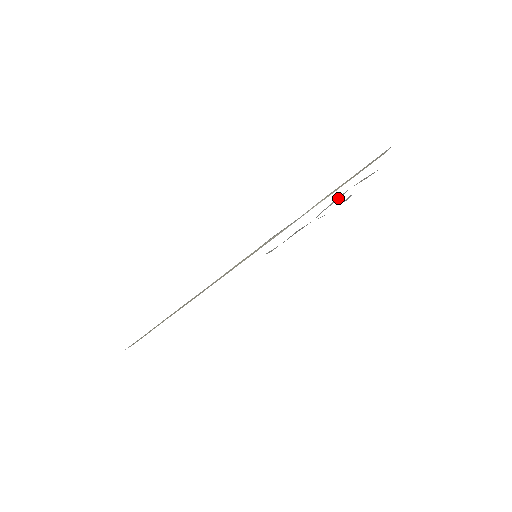
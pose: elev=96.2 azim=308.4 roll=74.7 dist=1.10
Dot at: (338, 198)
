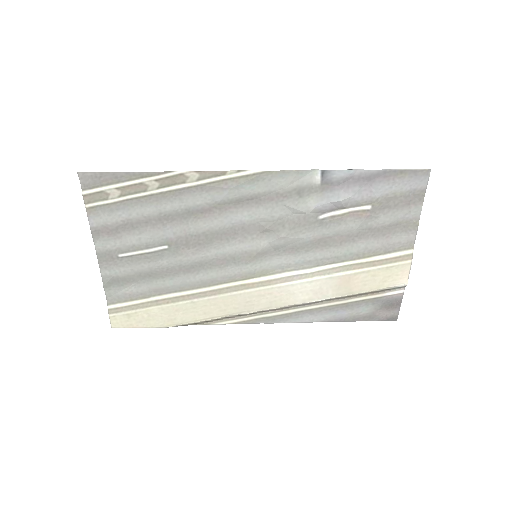
Dot at: (339, 214)
